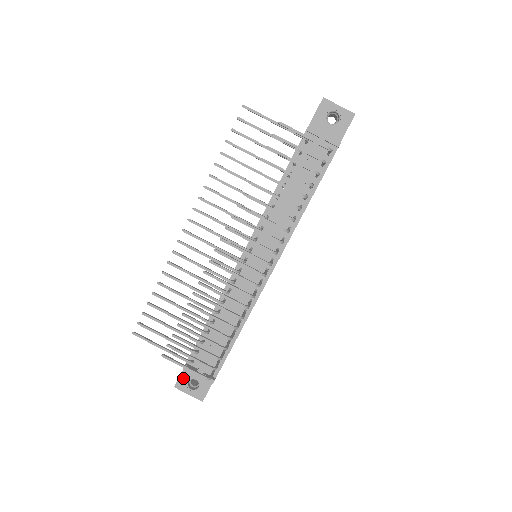
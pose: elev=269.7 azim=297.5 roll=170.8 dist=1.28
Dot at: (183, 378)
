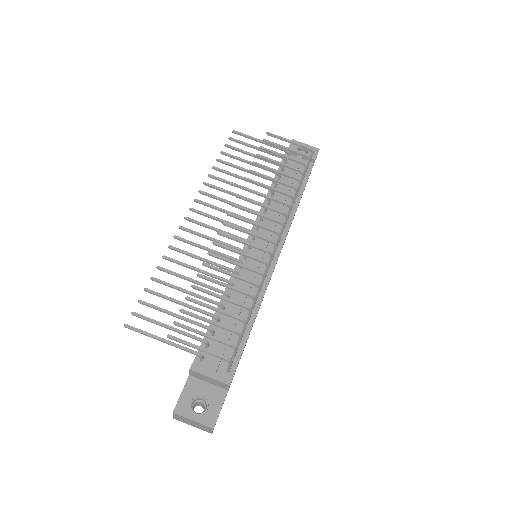
Dot at: (185, 397)
